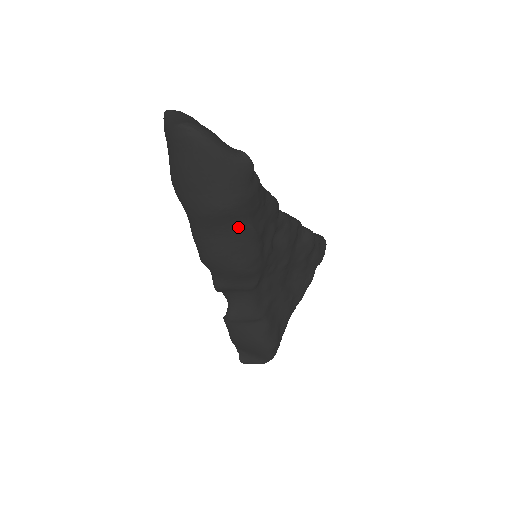
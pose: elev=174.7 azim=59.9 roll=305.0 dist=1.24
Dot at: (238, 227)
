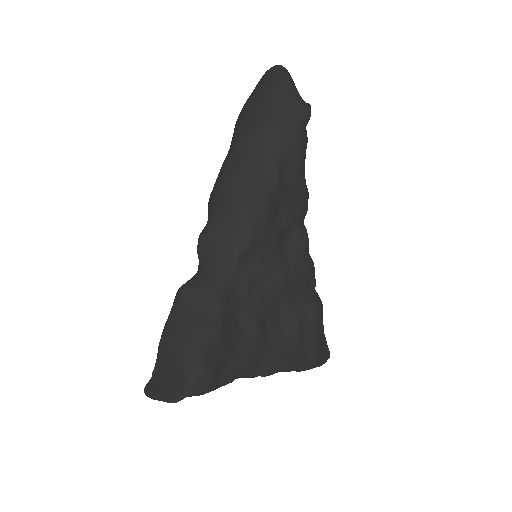
Dot at: (268, 156)
